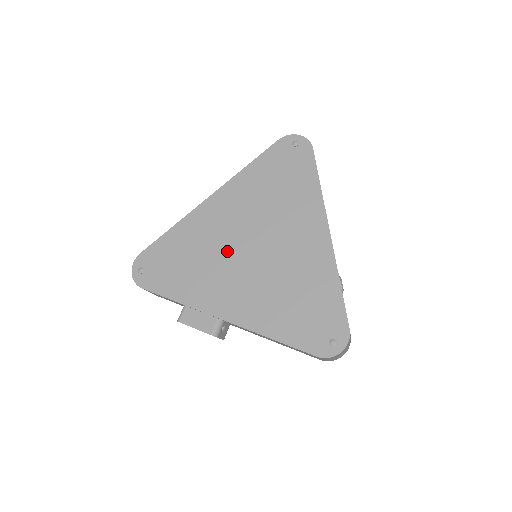
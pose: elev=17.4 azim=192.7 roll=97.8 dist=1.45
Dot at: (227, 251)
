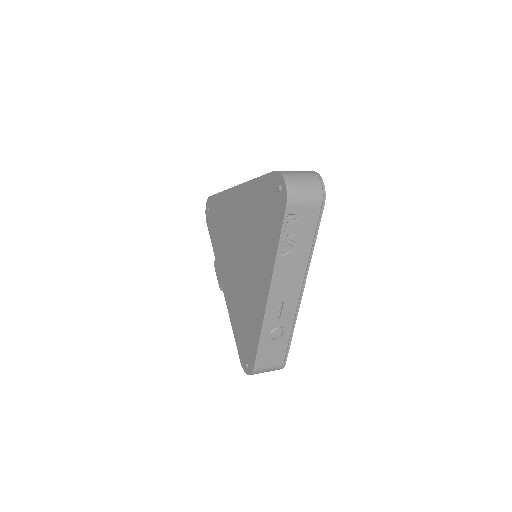
Dot at: (232, 243)
